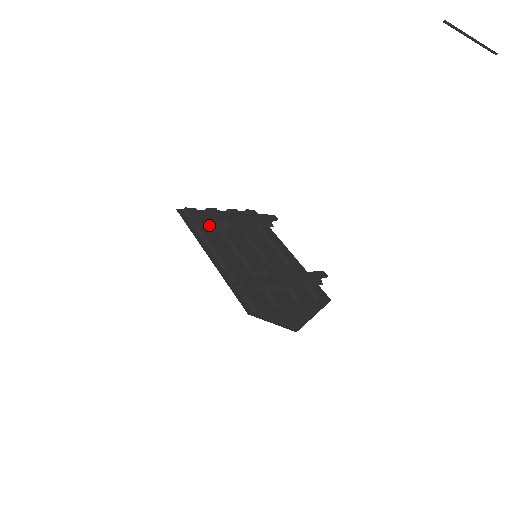
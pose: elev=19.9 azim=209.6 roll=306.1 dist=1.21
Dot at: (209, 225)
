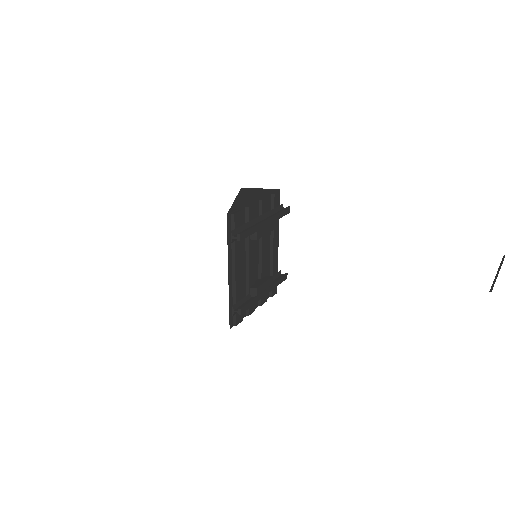
Dot at: occluded
